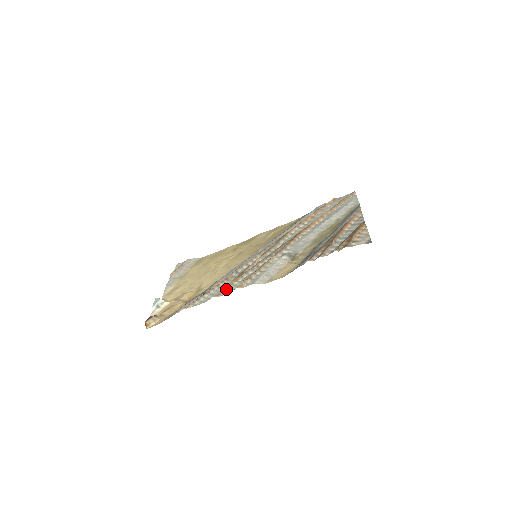
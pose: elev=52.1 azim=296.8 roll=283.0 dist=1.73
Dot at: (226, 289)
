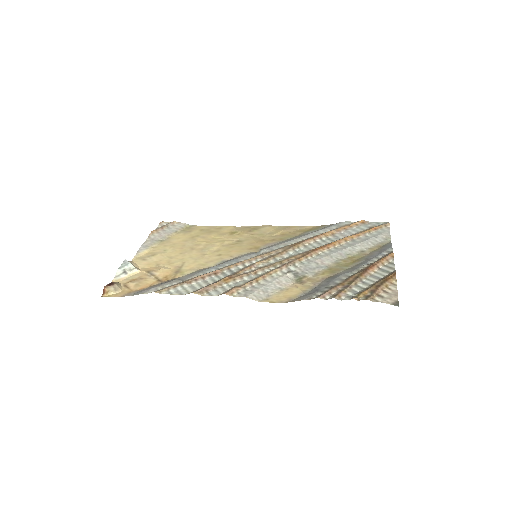
Dot at: (211, 288)
